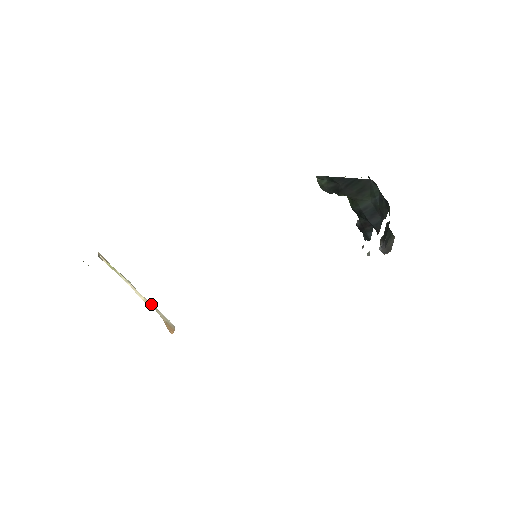
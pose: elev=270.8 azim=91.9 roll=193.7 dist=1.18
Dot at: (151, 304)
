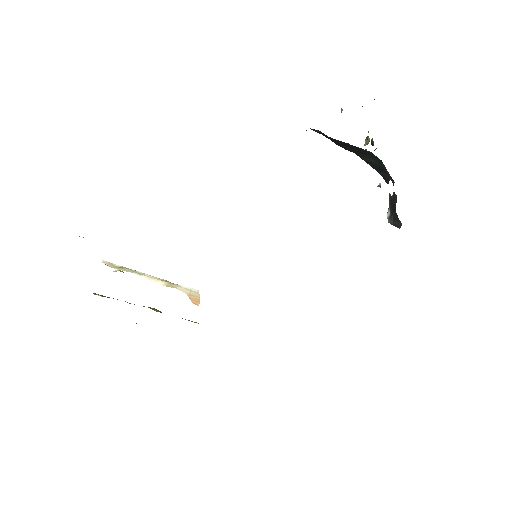
Dot at: (170, 284)
